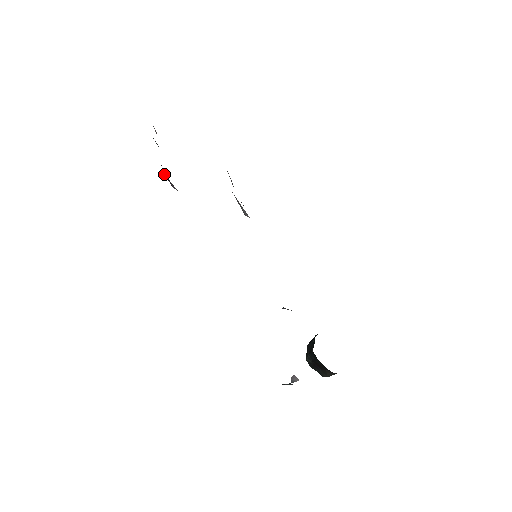
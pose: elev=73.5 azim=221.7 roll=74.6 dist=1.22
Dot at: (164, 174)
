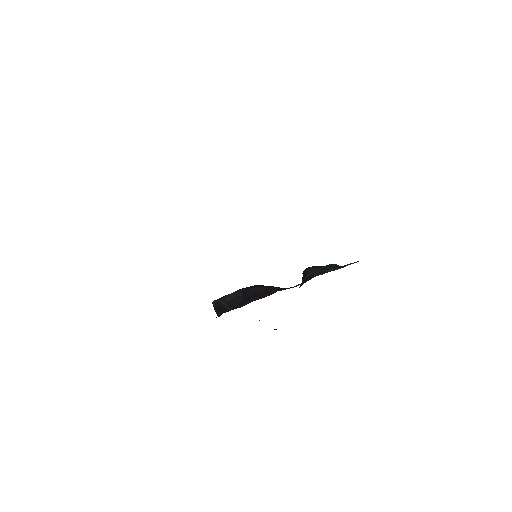
Dot at: occluded
